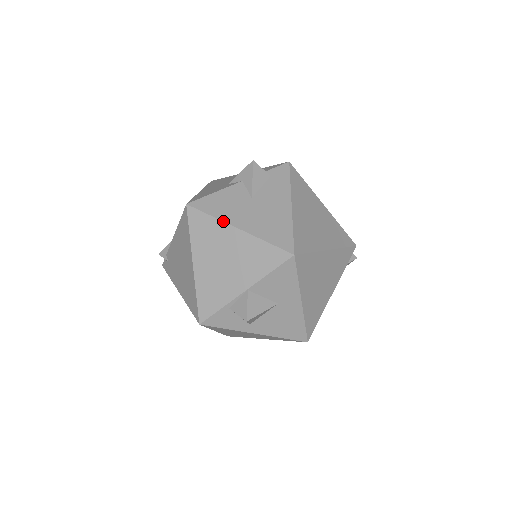
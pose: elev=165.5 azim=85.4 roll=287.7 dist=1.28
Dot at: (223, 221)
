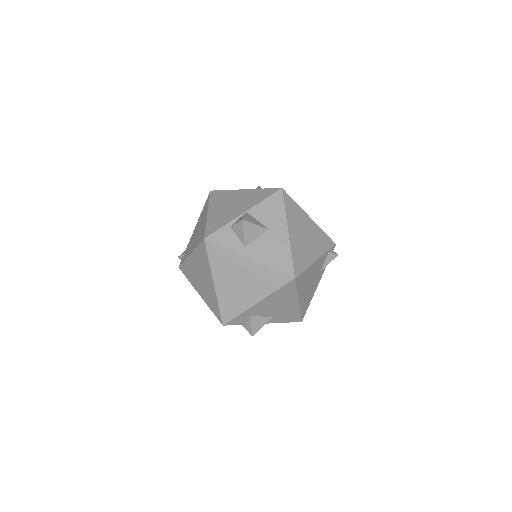
Dot at: occluded
